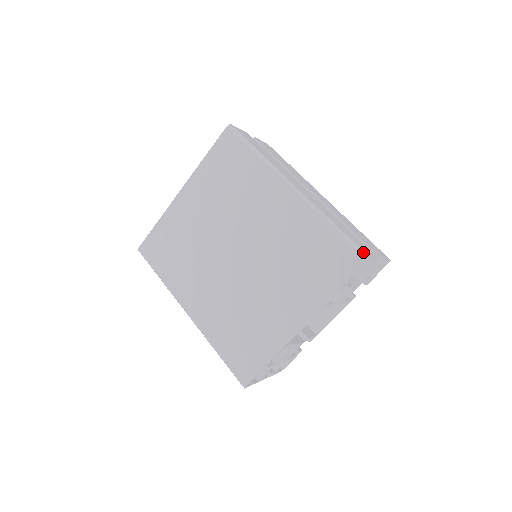
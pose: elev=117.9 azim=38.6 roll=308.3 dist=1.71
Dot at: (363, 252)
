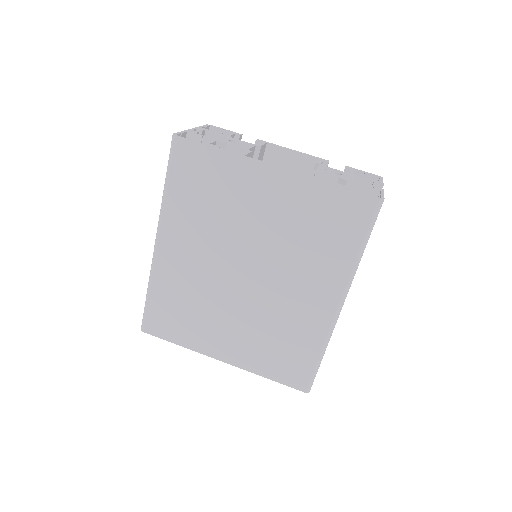
Dot at: occluded
